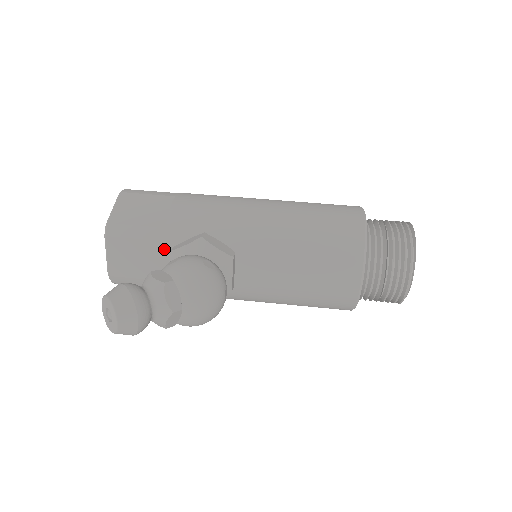
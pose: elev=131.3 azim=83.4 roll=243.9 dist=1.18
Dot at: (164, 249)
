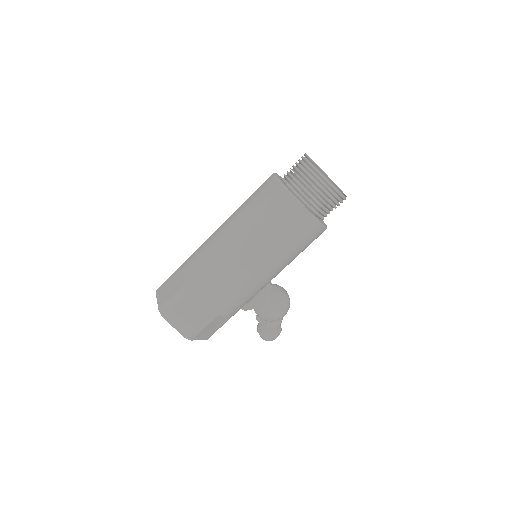
Dot at: occluded
